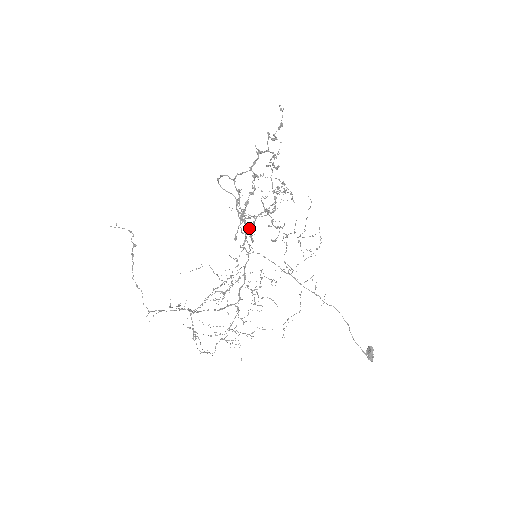
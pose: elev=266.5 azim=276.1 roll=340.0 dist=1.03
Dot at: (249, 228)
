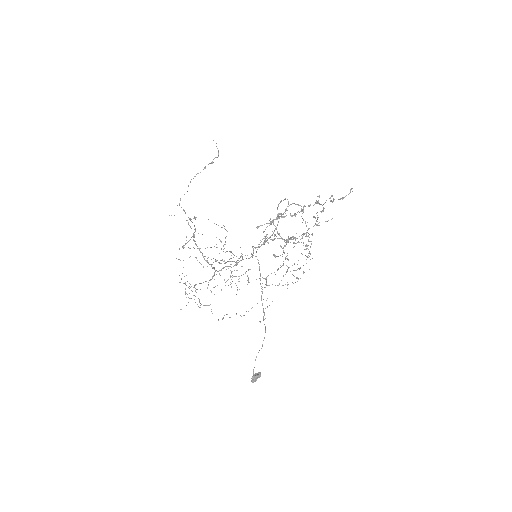
Dot at: (269, 238)
